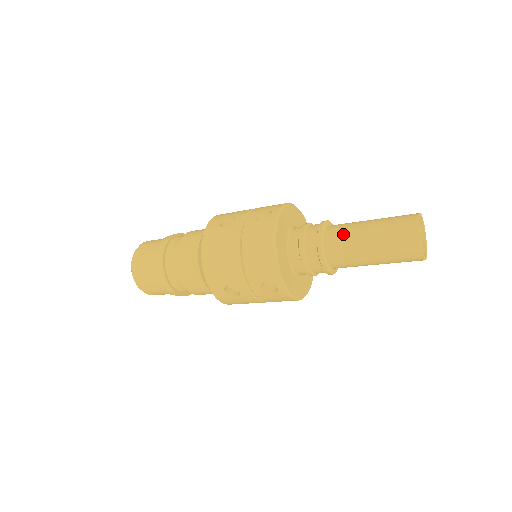
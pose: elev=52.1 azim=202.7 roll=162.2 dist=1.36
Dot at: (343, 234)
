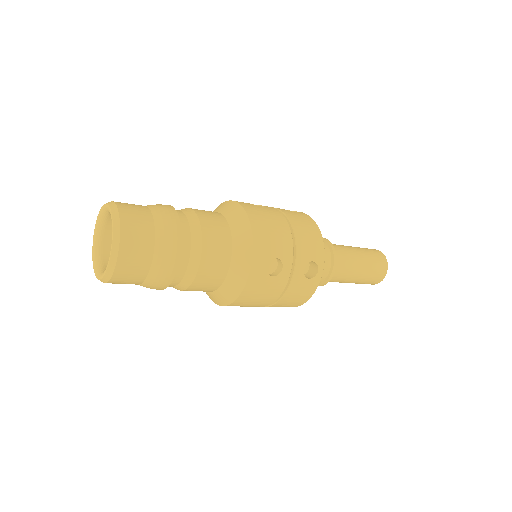
Dot at: (341, 247)
